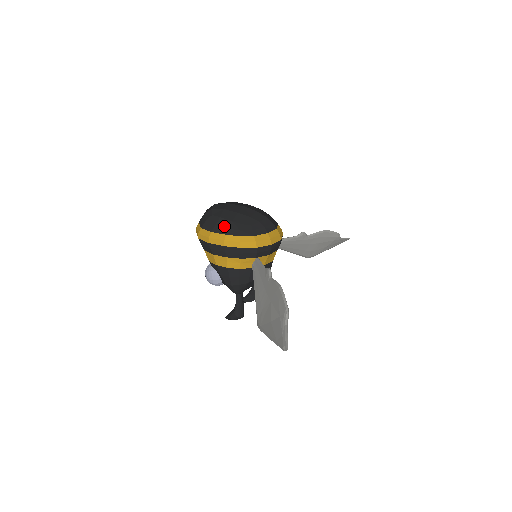
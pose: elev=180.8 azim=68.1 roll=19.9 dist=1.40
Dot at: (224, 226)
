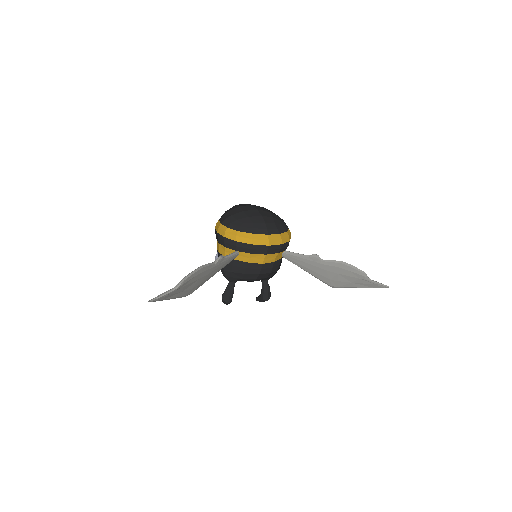
Dot at: (225, 217)
